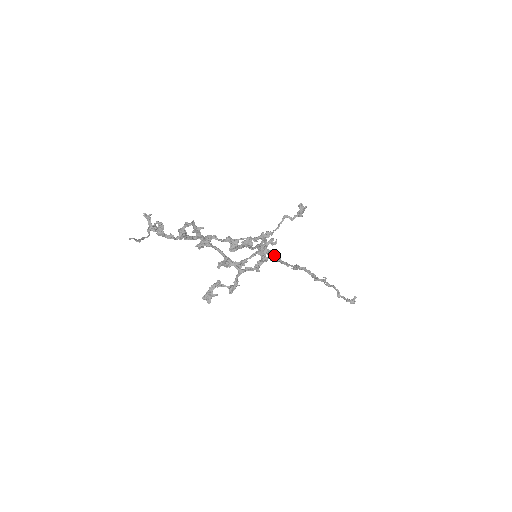
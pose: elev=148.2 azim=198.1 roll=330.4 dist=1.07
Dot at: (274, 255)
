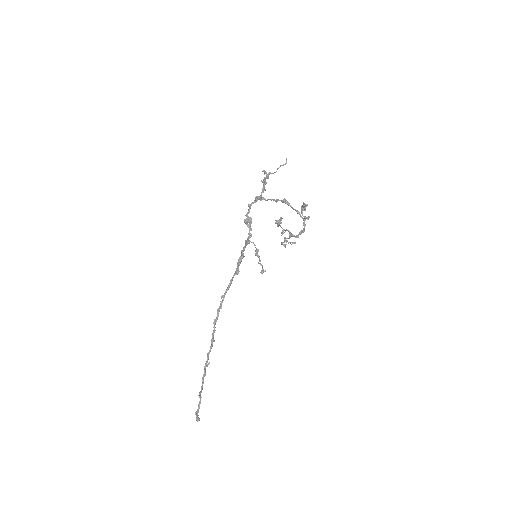
Dot at: occluded
